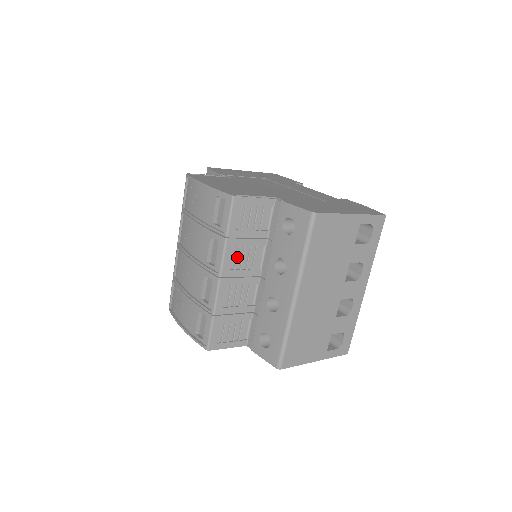
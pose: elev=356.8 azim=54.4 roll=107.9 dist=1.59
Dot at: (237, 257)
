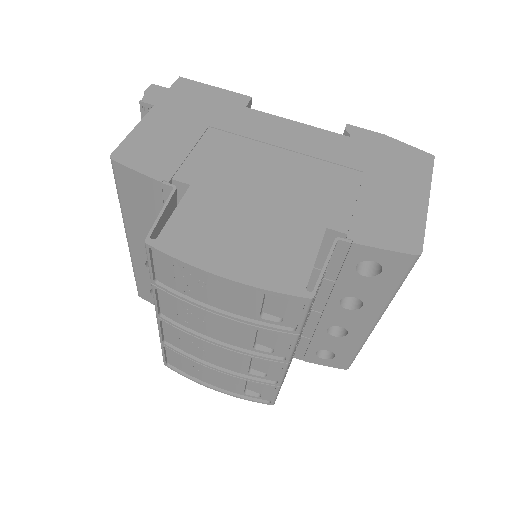
Dot at: occluded
